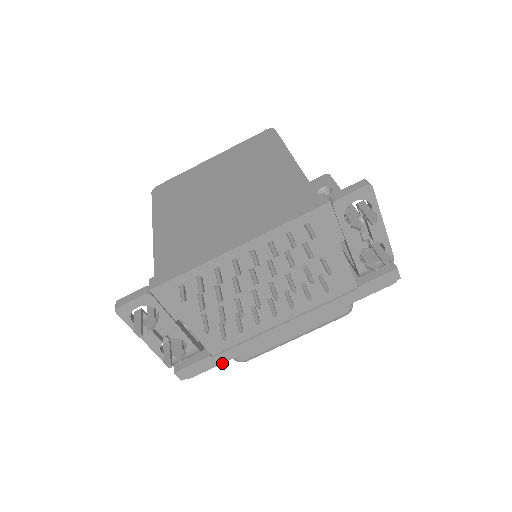
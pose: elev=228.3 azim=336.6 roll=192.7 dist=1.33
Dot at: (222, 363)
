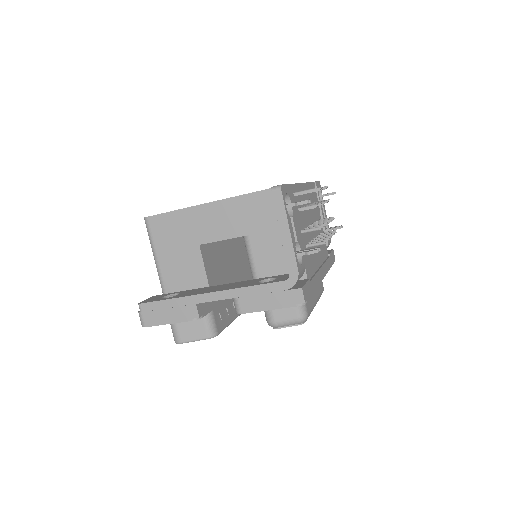
Dot at: (313, 293)
